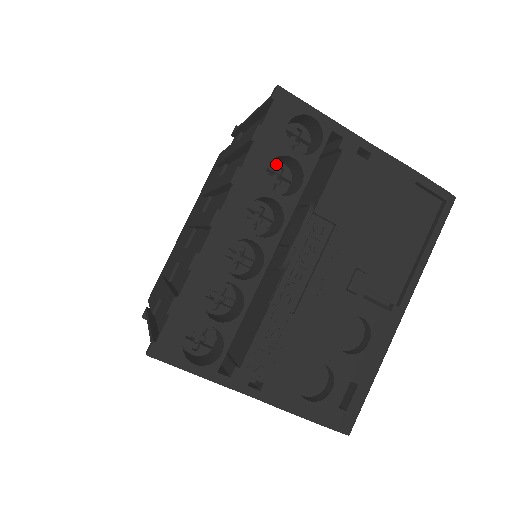
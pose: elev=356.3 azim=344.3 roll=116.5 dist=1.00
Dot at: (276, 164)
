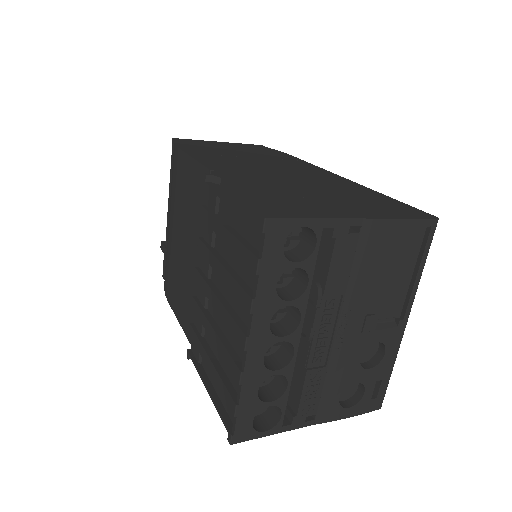
Dot at: occluded
